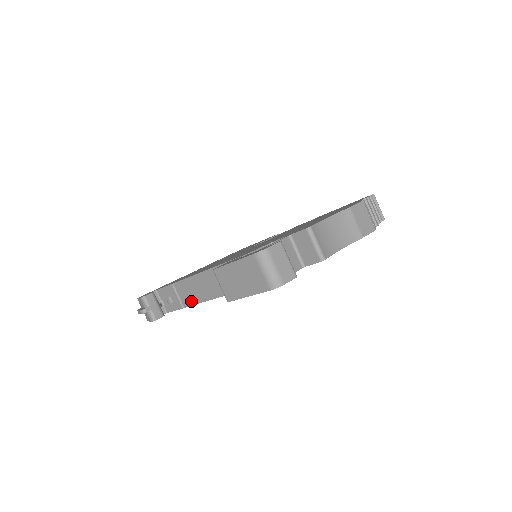
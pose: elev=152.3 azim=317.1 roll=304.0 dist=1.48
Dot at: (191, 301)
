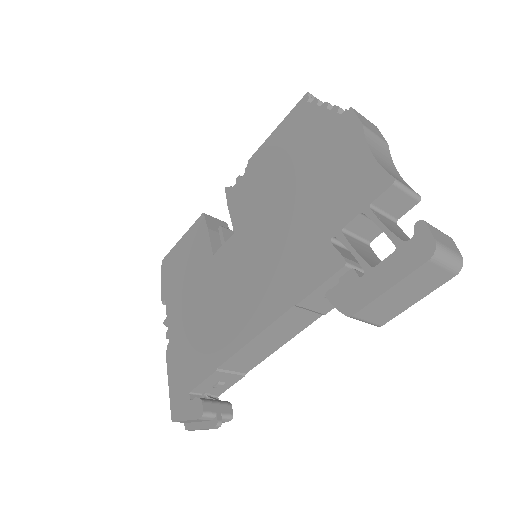
Dot at: (256, 362)
